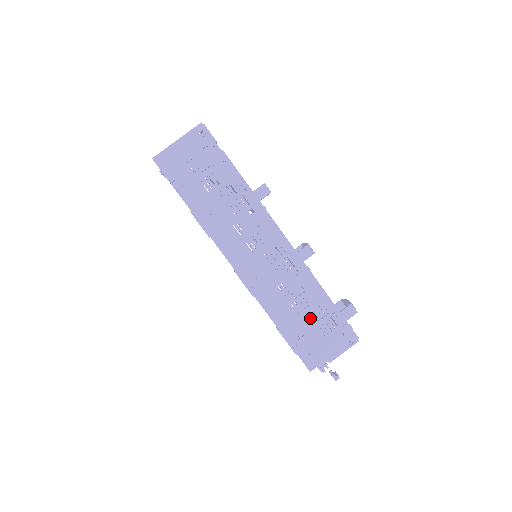
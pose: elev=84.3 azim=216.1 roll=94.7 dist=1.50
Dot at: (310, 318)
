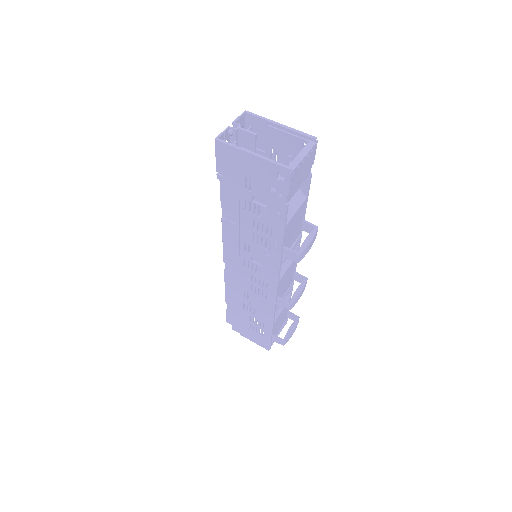
Dot at: (249, 318)
